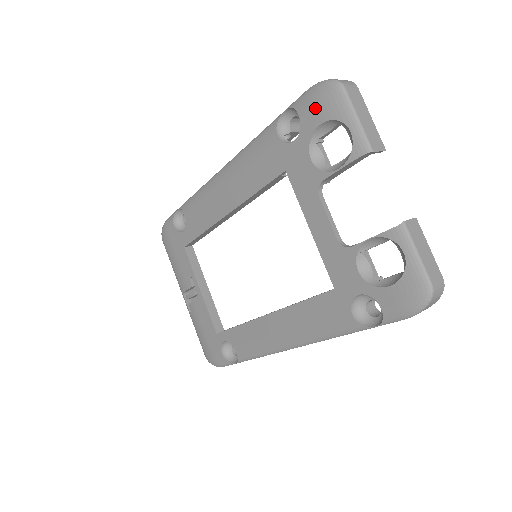
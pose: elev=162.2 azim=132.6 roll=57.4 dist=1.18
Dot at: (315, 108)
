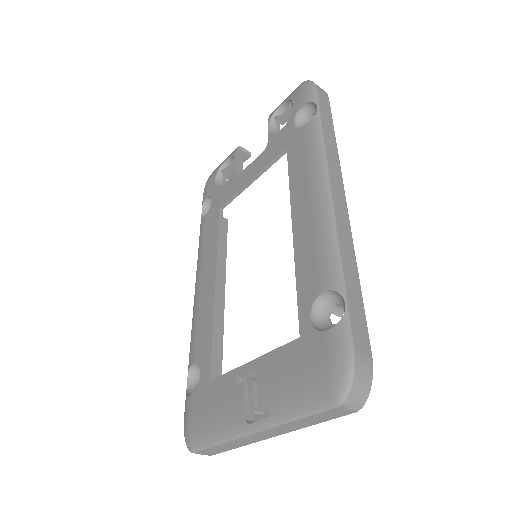
Dot at: (208, 186)
